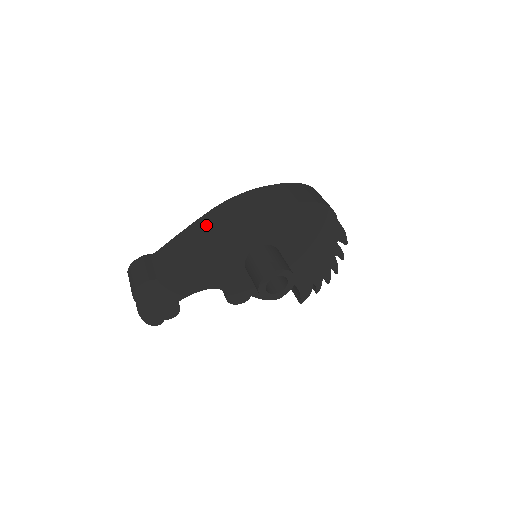
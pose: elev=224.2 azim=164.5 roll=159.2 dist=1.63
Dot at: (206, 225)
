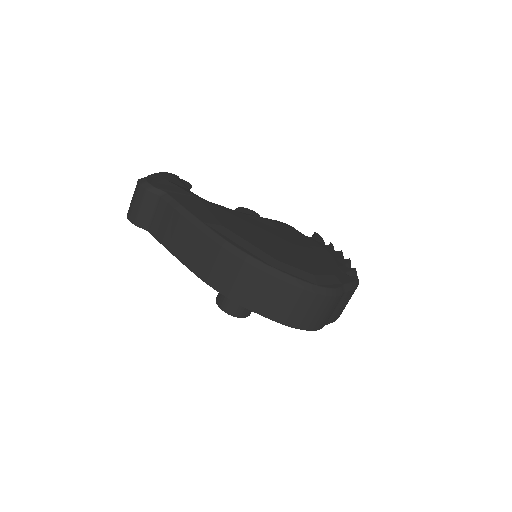
Dot at: (197, 249)
